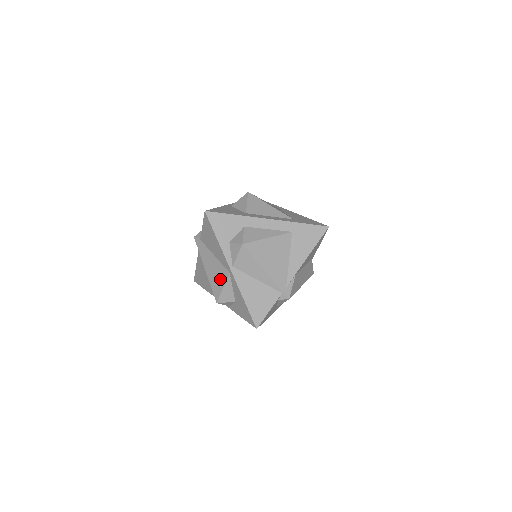
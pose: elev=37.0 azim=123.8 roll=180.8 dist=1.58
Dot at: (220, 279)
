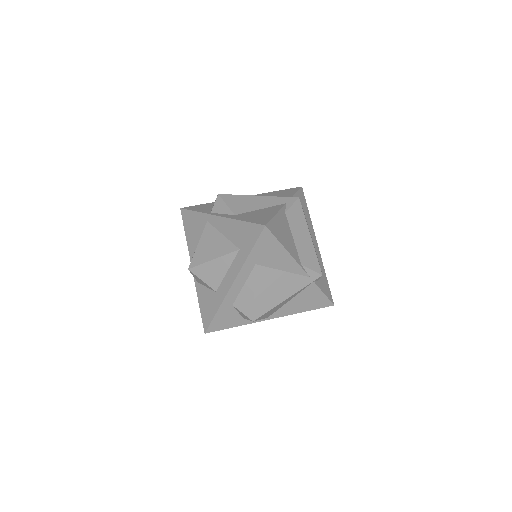
Dot at: occluded
